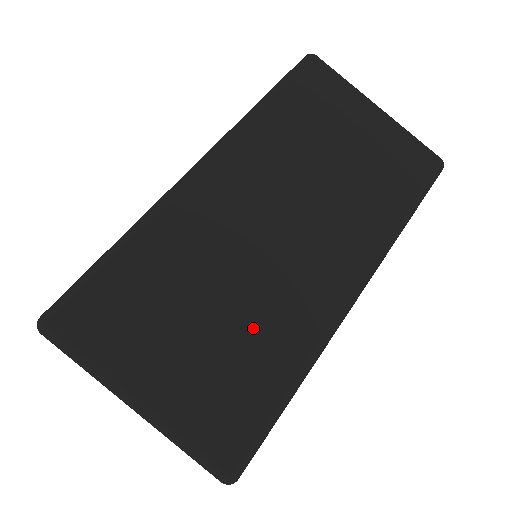
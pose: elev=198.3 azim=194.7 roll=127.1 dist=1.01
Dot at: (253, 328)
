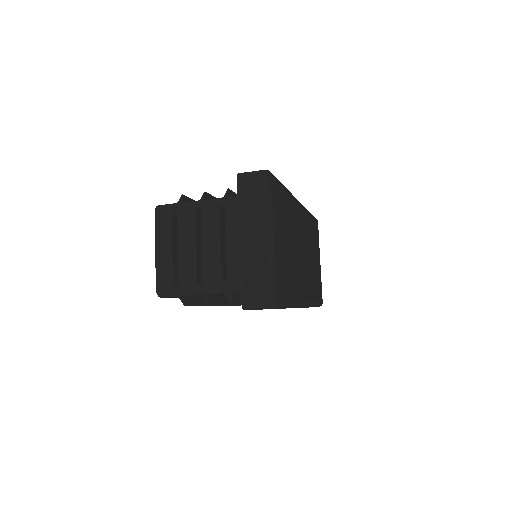
Dot at: (292, 269)
